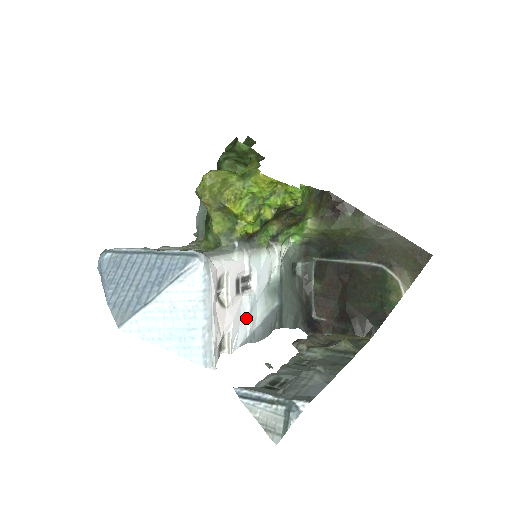
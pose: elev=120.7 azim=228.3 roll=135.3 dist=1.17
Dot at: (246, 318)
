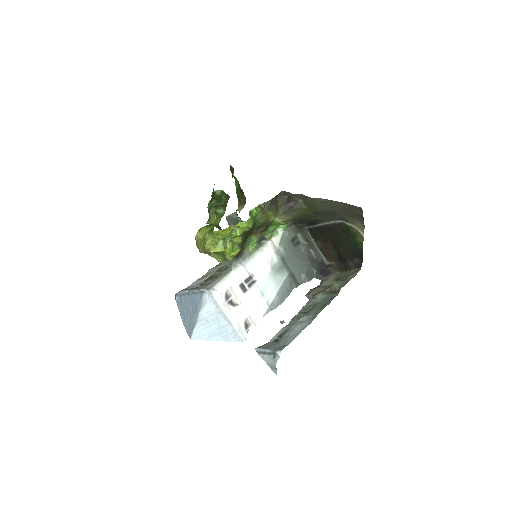
Dot at: (261, 299)
